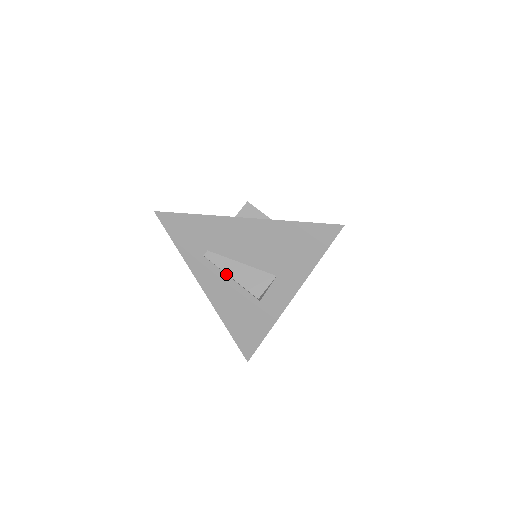
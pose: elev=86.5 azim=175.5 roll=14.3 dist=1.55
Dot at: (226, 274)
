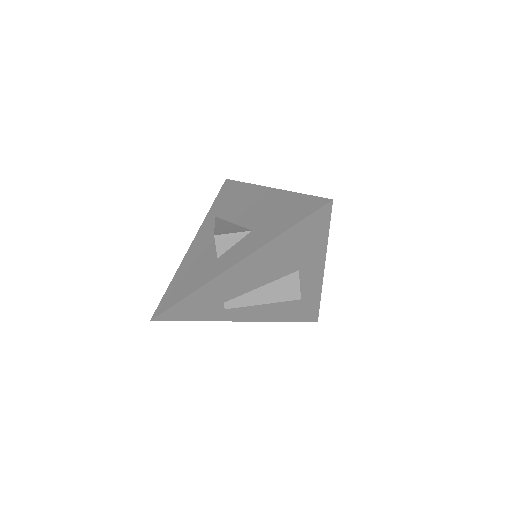
Dot at: occluded
